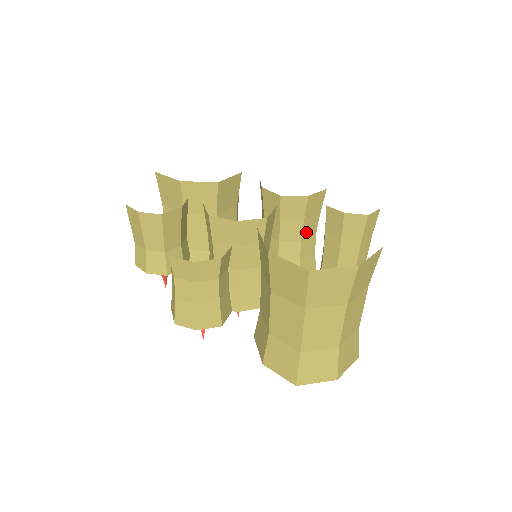
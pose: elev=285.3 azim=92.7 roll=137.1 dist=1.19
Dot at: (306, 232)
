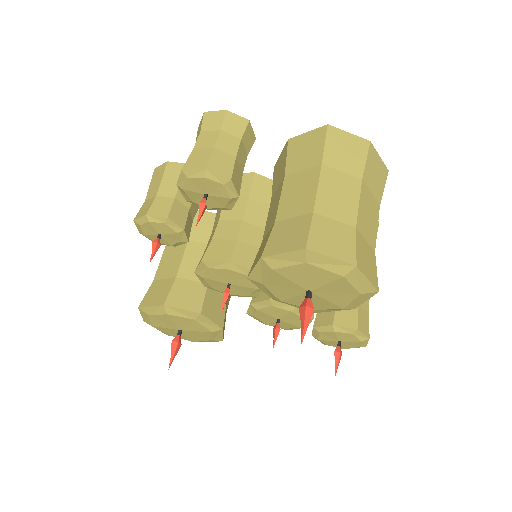
Dot at: occluded
